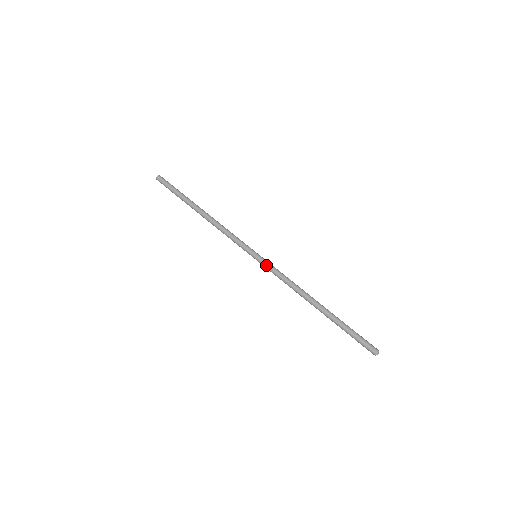
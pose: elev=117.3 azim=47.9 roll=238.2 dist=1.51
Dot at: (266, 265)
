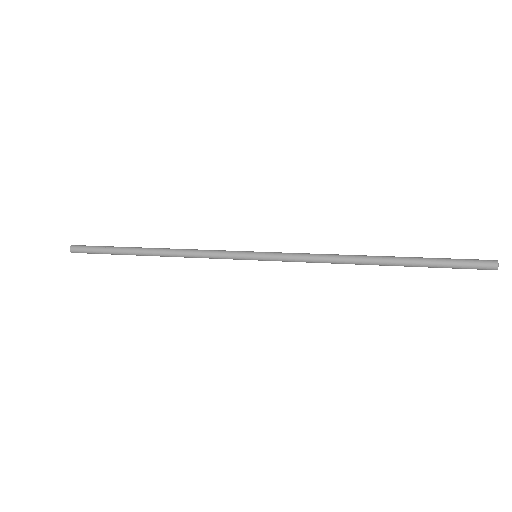
Dot at: (277, 253)
